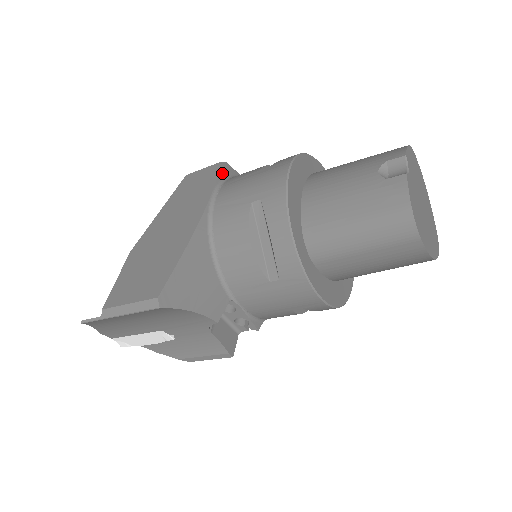
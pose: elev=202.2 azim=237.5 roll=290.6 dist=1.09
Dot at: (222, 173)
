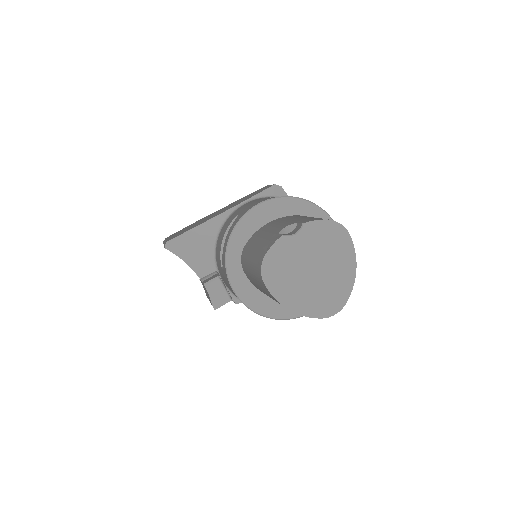
Dot at: (268, 192)
